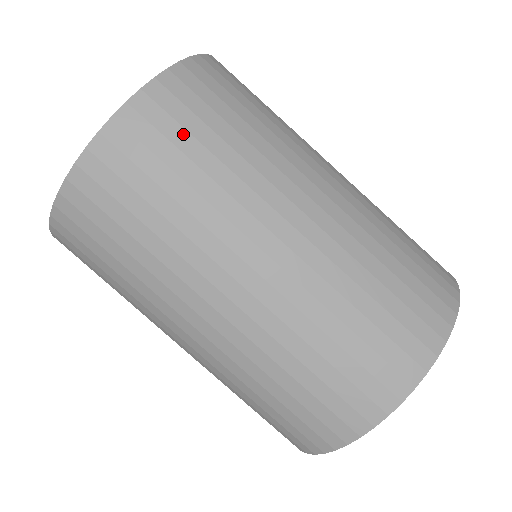
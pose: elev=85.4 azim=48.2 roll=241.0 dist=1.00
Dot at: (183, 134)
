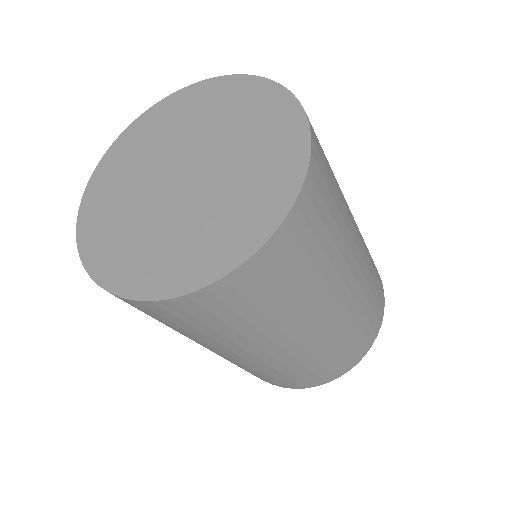
Dot at: (212, 318)
